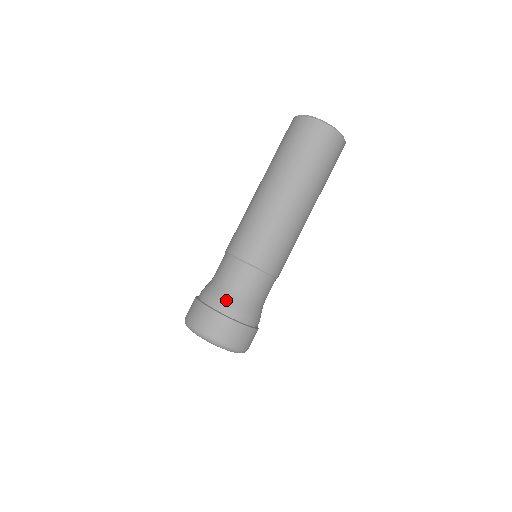
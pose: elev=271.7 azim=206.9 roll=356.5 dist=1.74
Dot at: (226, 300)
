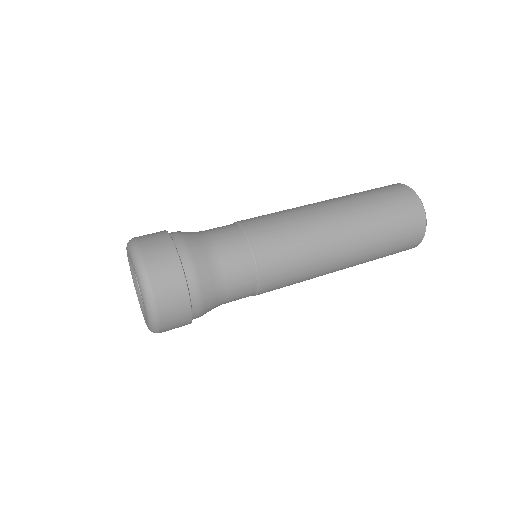
Dot at: (192, 240)
